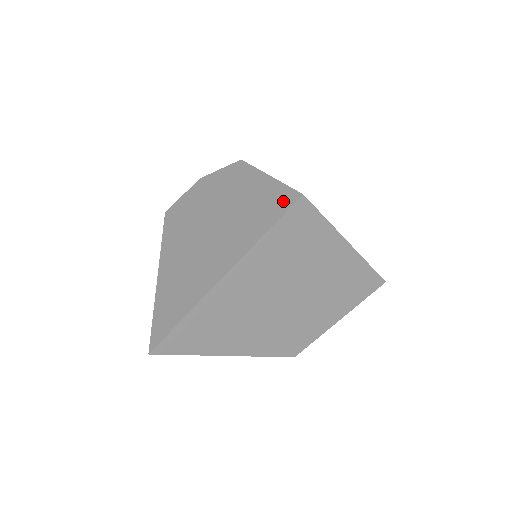
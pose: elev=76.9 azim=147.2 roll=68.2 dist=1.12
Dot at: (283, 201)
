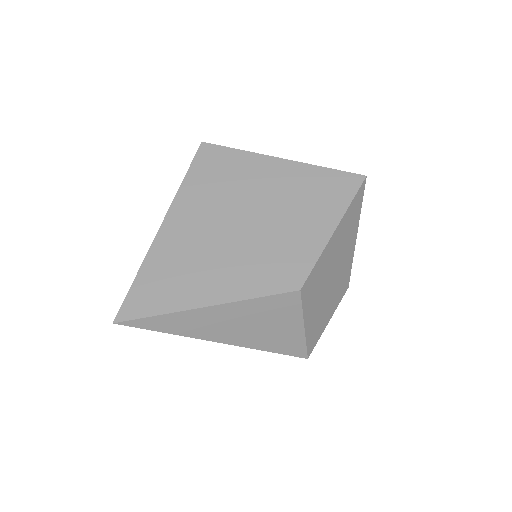
Dot at: occluded
